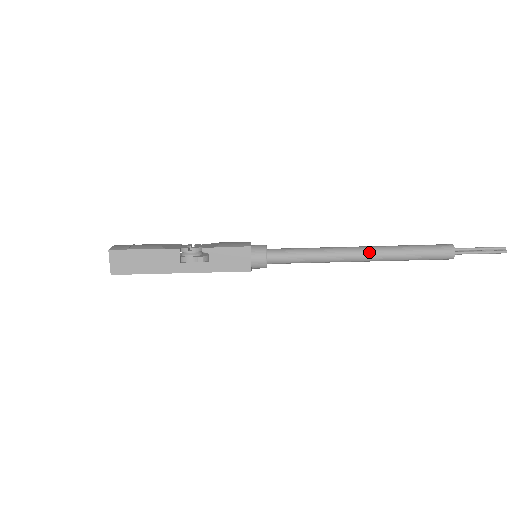
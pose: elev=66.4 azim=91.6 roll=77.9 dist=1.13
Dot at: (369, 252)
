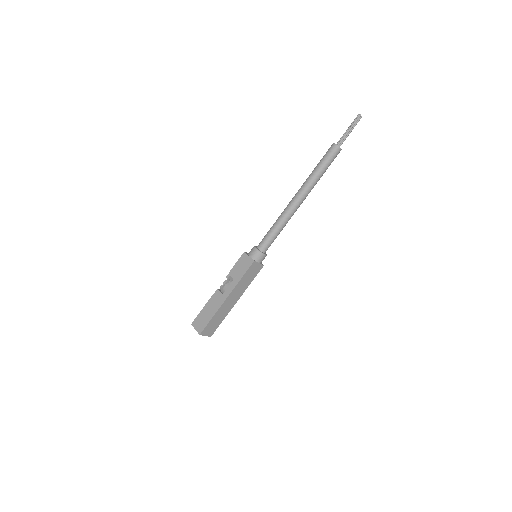
Dot at: (298, 192)
